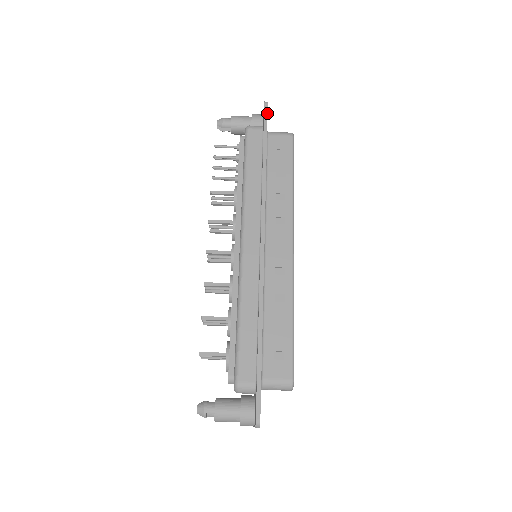
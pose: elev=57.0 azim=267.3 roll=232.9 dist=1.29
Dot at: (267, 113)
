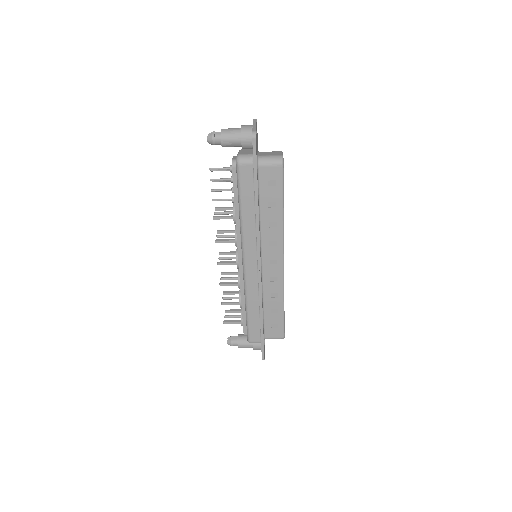
Dot at: (256, 150)
